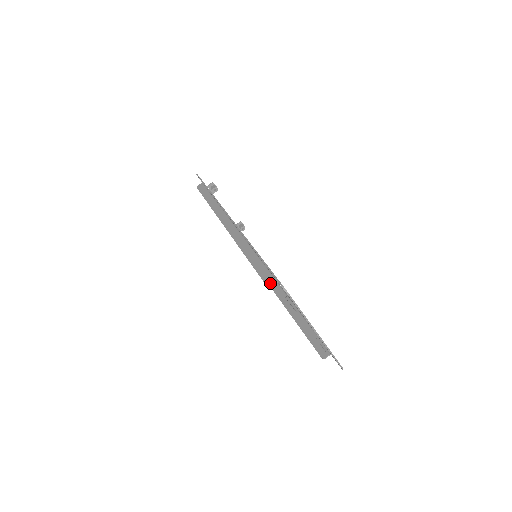
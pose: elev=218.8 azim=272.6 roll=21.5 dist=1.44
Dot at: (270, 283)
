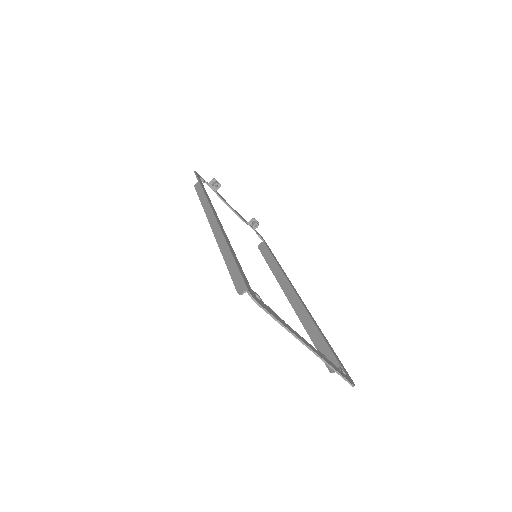
Dot at: (241, 290)
